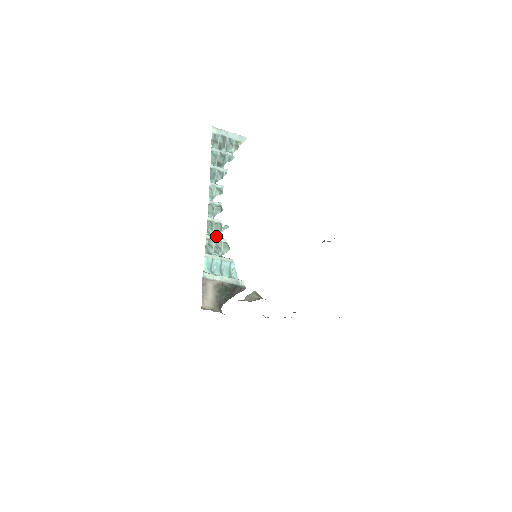
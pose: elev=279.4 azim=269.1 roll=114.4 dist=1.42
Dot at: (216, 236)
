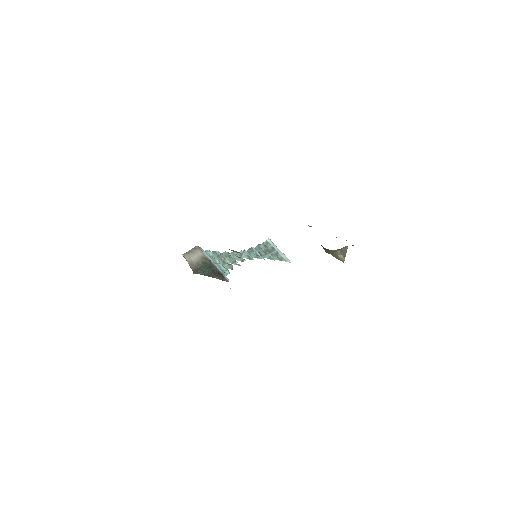
Dot at: occluded
